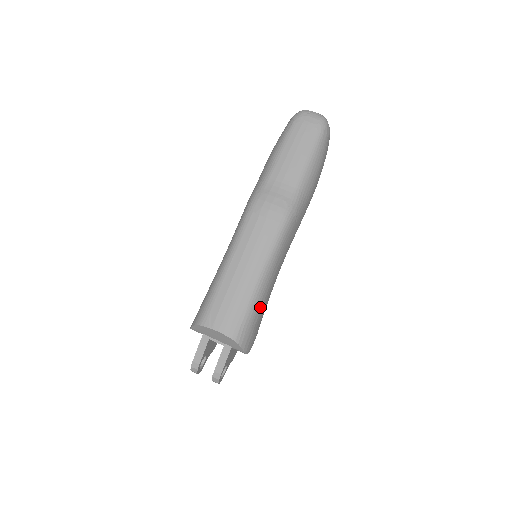
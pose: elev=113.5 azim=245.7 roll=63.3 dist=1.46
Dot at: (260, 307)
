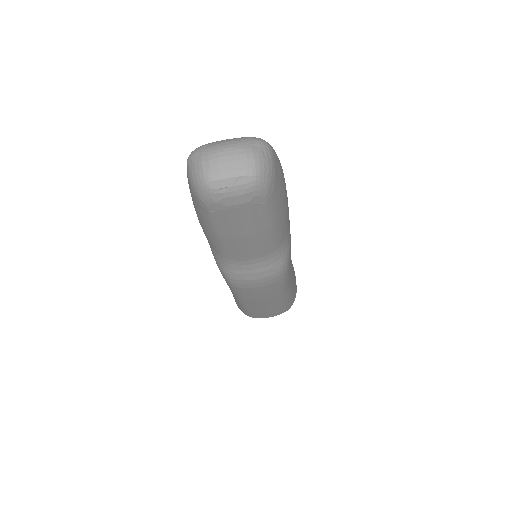
Dot at: (293, 288)
